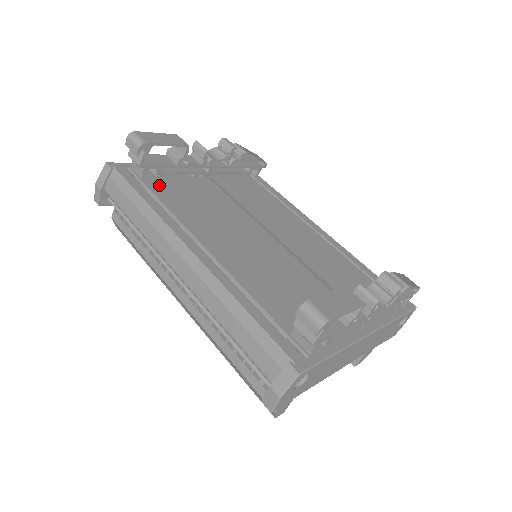
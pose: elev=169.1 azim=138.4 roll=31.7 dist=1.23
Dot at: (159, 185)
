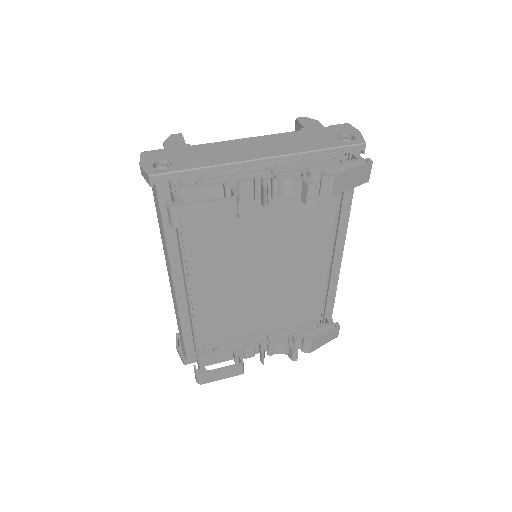
Dot at: occluded
